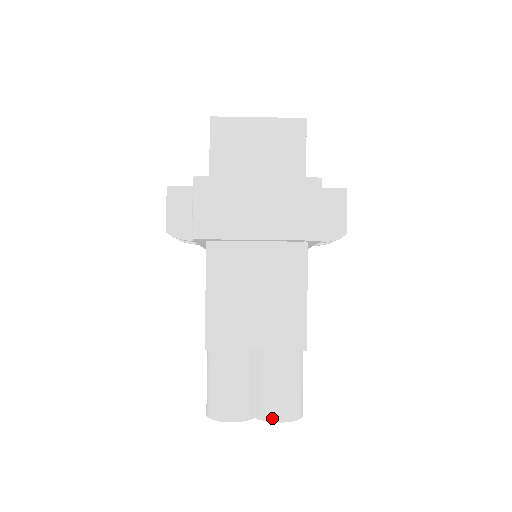
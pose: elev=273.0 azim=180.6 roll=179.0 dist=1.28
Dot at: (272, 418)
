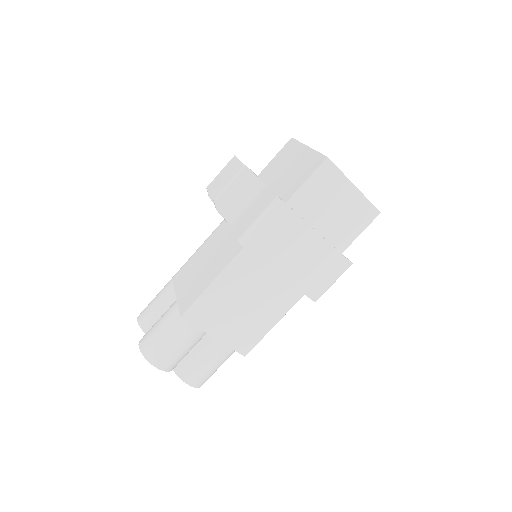
Dot at: (187, 380)
